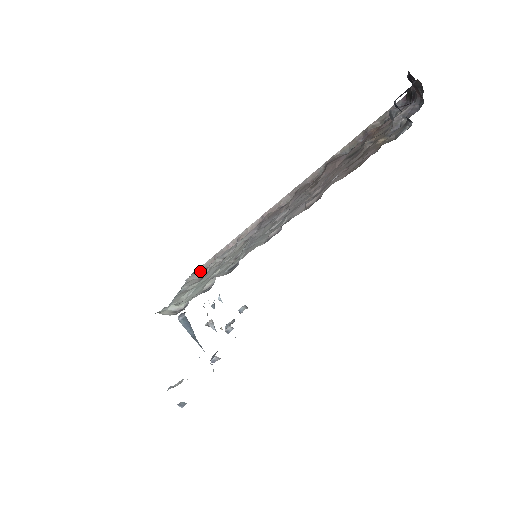
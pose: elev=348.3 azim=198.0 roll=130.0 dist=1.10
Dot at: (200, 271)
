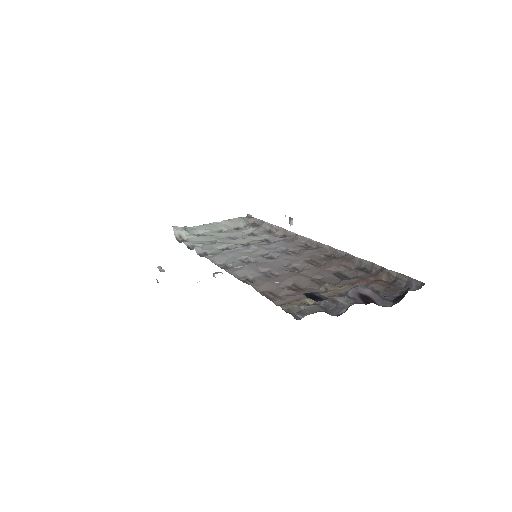
Dot at: (250, 220)
